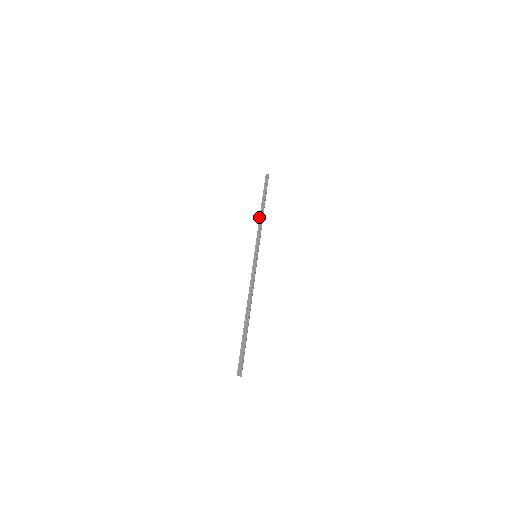
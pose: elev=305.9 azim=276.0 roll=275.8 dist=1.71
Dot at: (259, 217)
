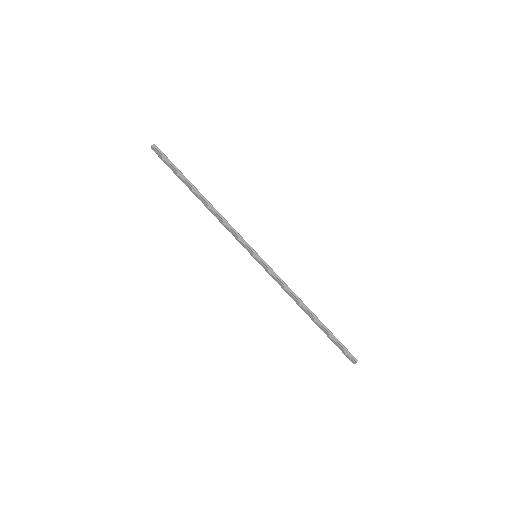
Dot at: (212, 211)
